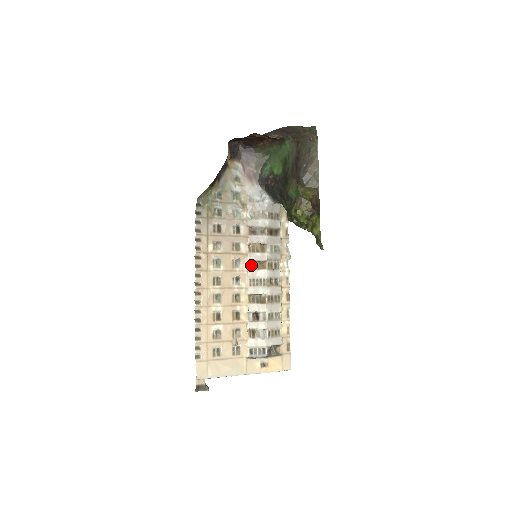
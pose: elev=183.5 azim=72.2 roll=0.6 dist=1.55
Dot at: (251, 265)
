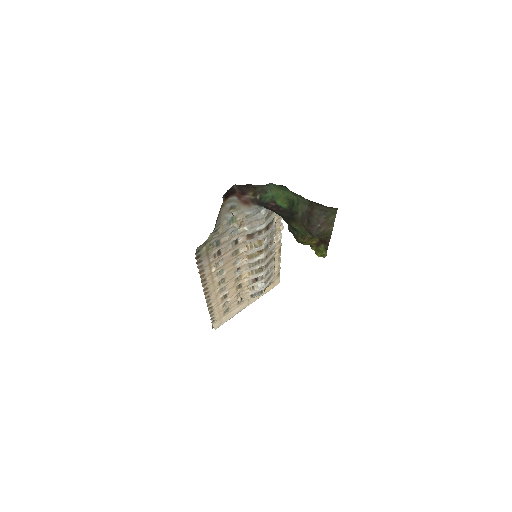
Dot at: (249, 255)
